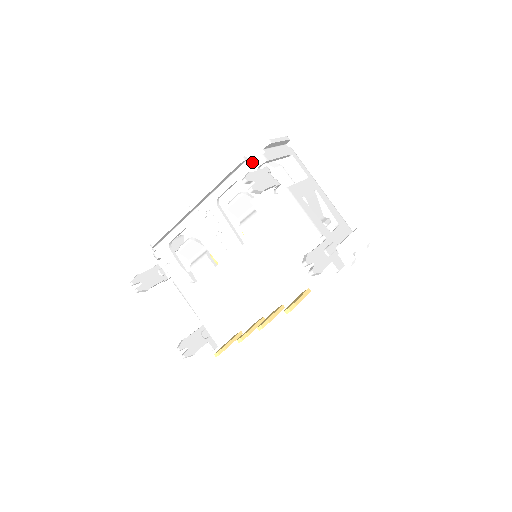
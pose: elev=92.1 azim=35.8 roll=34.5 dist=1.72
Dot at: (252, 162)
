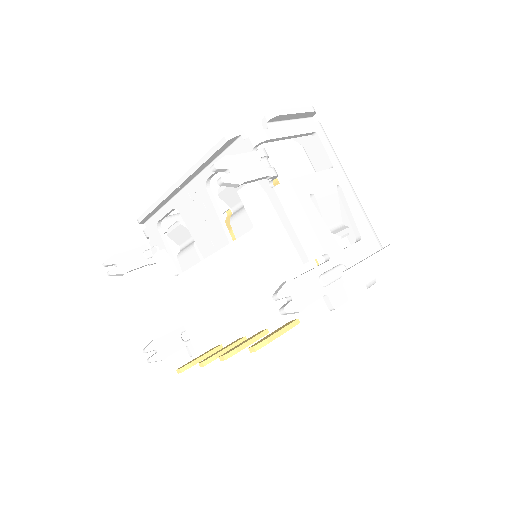
Dot at: (247, 139)
